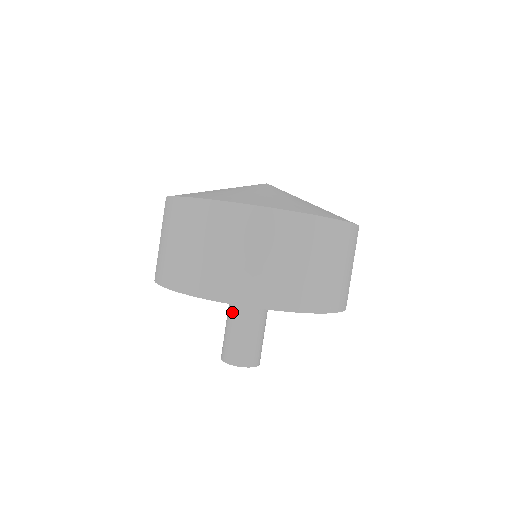
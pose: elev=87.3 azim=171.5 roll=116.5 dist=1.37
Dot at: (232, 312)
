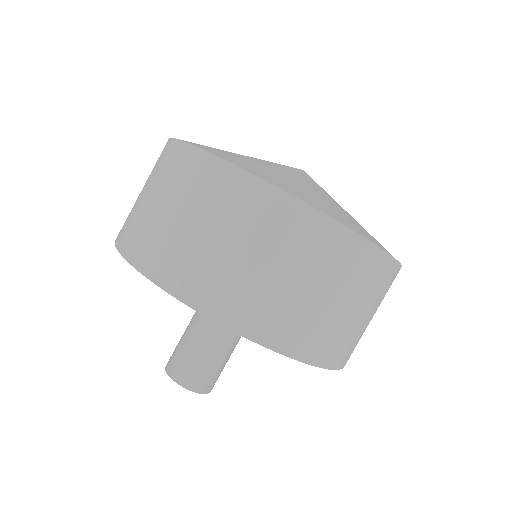
Dot at: (207, 321)
